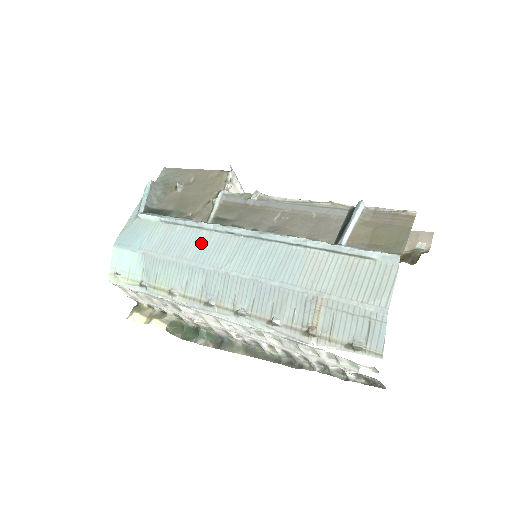
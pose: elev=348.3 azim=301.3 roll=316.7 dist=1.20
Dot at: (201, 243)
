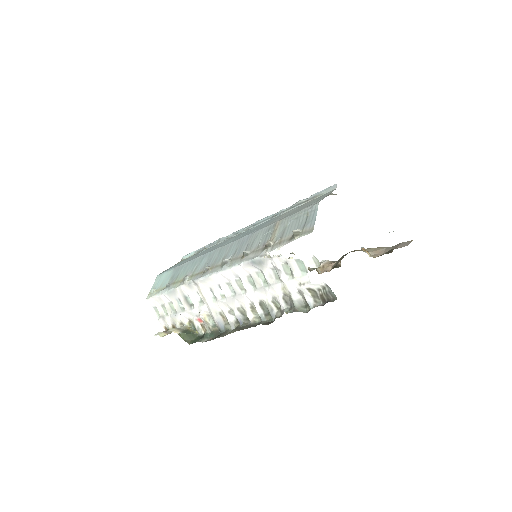
Dot at: (215, 246)
